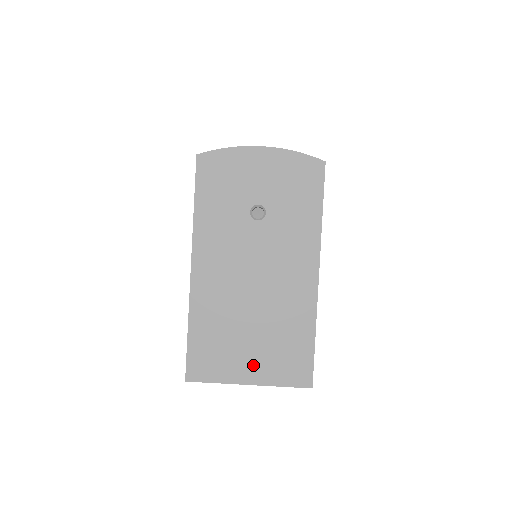
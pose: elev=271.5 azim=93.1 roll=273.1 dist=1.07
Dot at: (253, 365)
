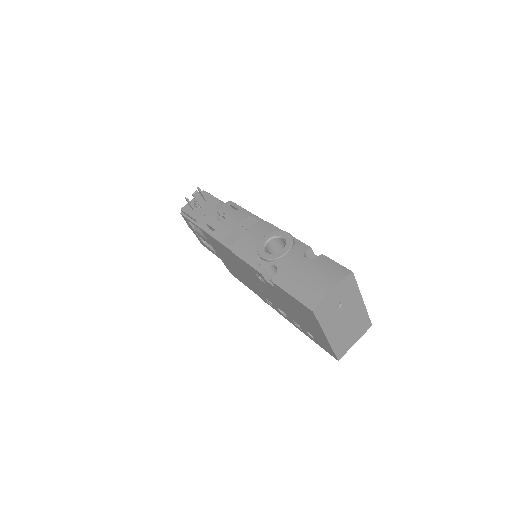
Dot at: (355, 338)
